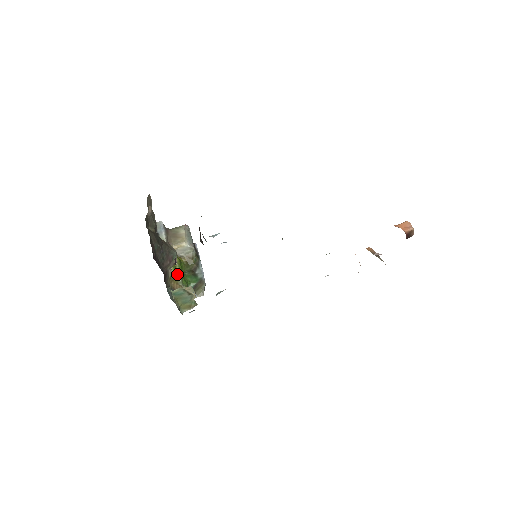
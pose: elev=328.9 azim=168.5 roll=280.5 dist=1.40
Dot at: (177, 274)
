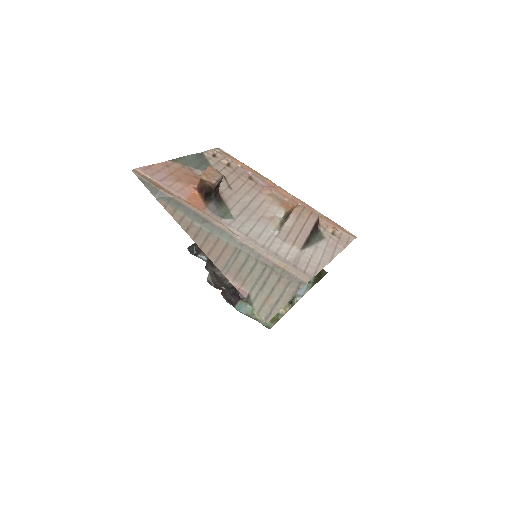
Dot at: occluded
